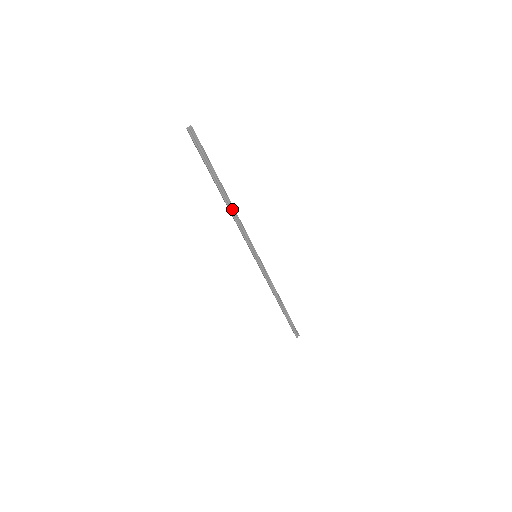
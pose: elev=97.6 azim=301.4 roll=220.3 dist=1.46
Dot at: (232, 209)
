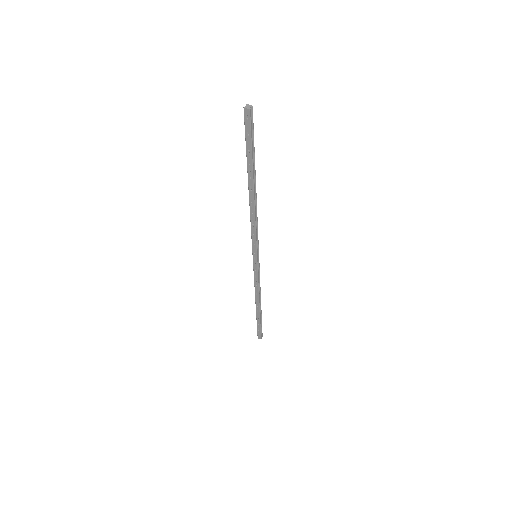
Dot at: (255, 204)
